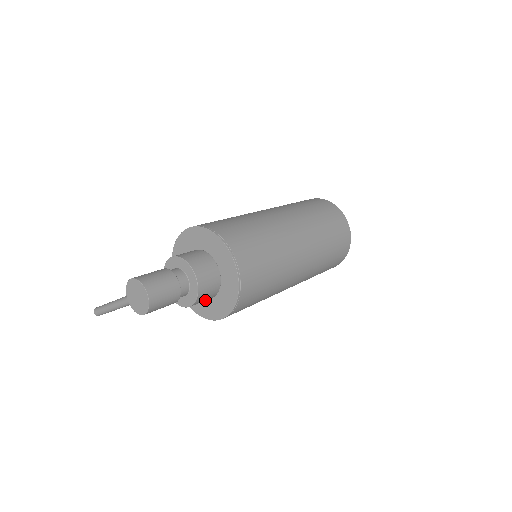
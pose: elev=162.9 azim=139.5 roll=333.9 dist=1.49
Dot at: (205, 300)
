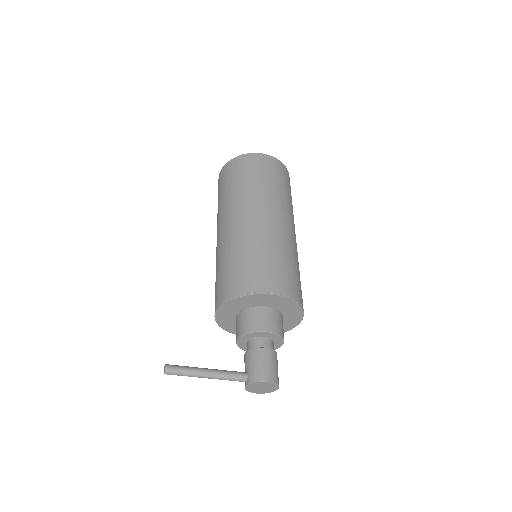
Dot at: occluded
